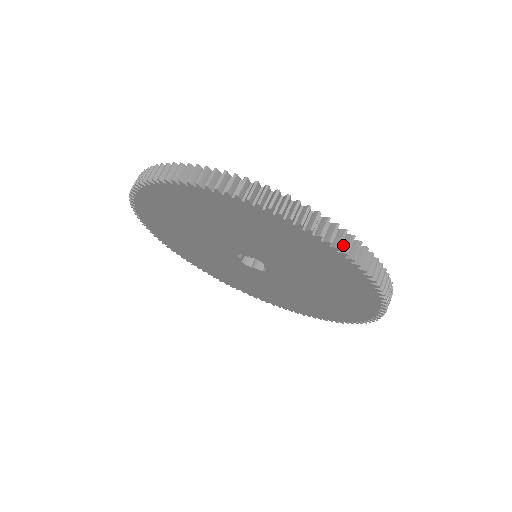
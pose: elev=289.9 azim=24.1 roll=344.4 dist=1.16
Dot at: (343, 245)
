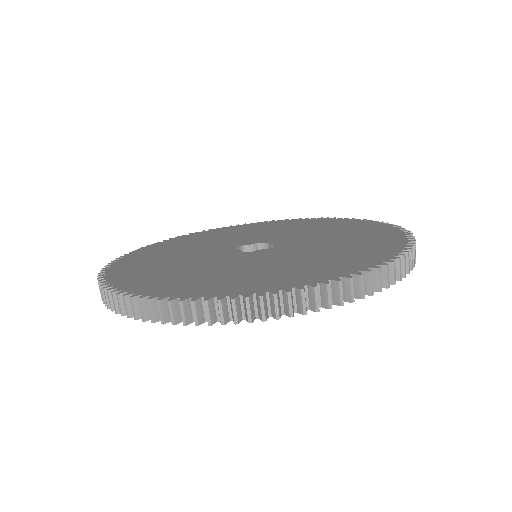
Dot at: (172, 312)
